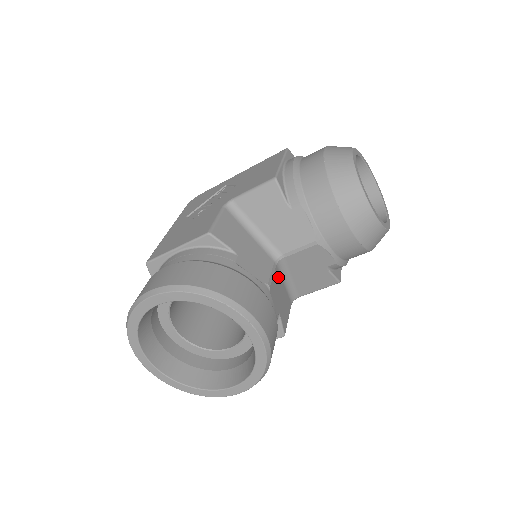
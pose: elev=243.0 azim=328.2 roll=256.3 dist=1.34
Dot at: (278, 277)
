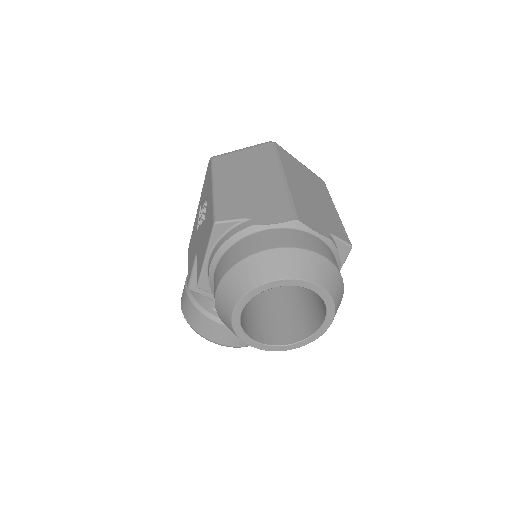
Dot at: occluded
